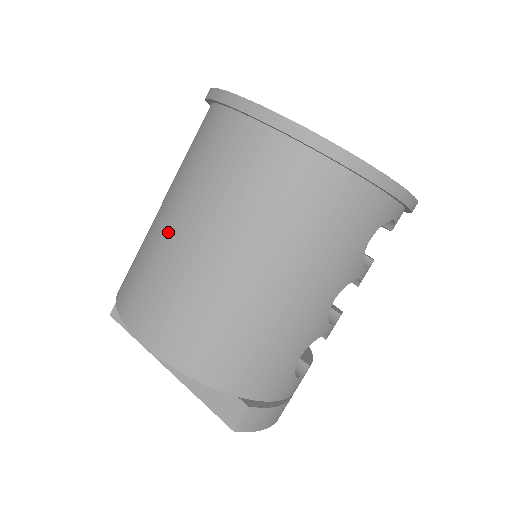
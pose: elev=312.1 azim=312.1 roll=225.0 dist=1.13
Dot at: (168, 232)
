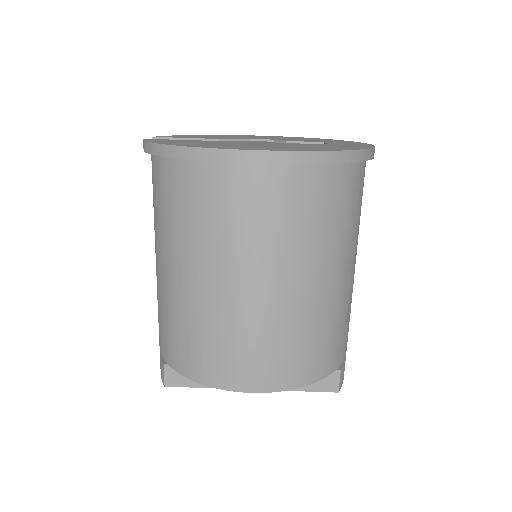
Dot at: (217, 297)
